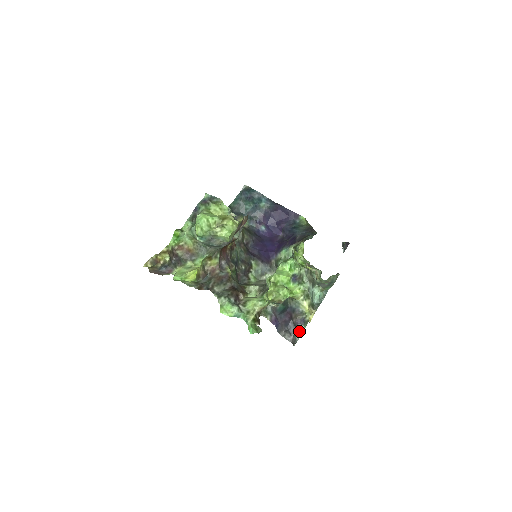
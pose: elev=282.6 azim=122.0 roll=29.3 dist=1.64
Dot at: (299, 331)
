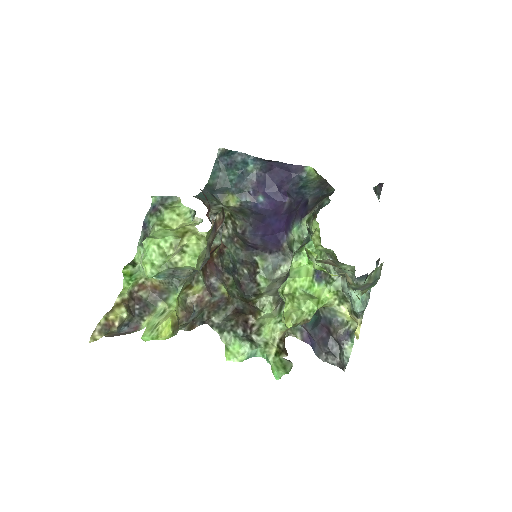
Dot at: (345, 350)
